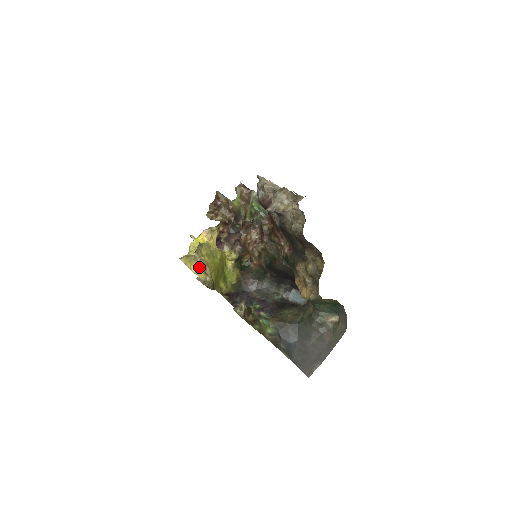
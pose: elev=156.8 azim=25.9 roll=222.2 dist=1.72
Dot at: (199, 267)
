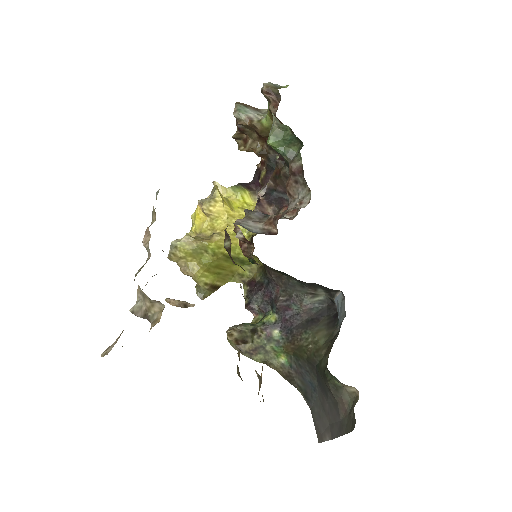
Dot at: occluded
